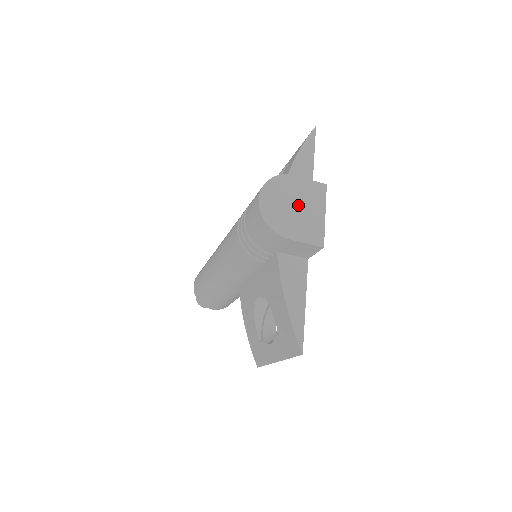
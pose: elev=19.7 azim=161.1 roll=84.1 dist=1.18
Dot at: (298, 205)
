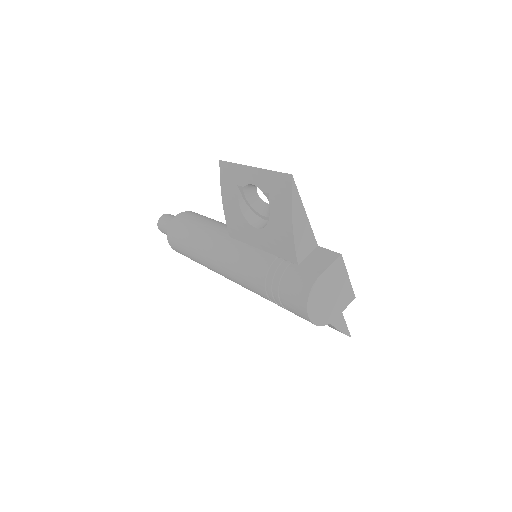
Dot at: (332, 292)
